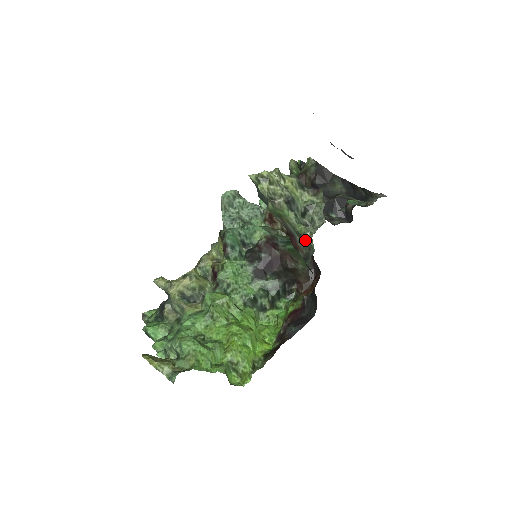
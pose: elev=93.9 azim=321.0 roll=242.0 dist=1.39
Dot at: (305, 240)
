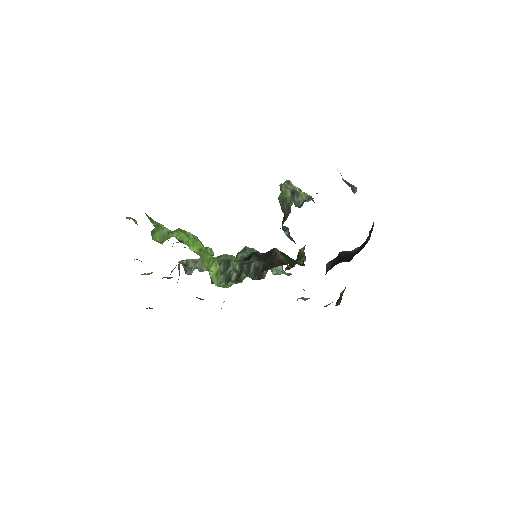
Dot at: (290, 209)
